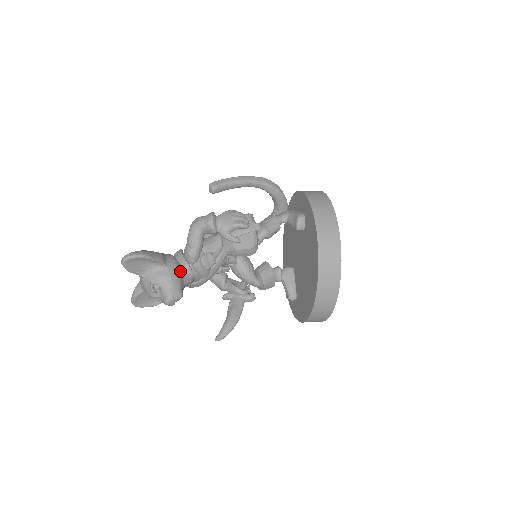
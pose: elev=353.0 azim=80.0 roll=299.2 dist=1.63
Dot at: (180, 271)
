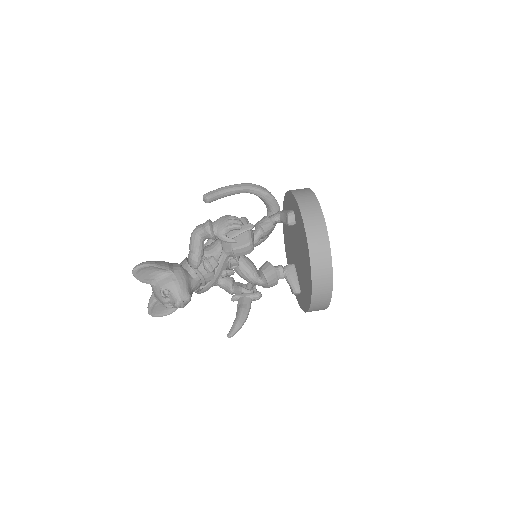
Dot at: (186, 276)
